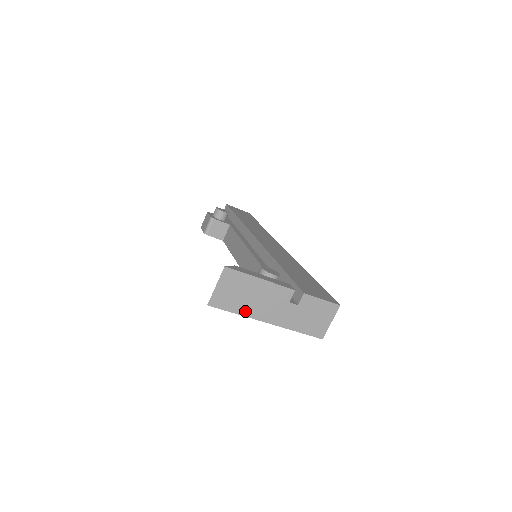
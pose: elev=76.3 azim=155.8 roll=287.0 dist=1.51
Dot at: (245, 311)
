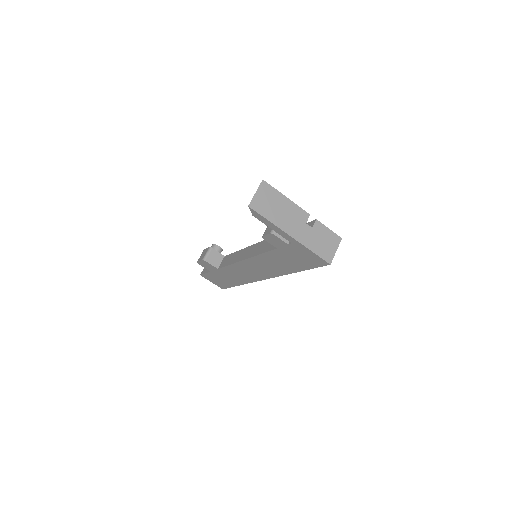
Dot at: (275, 220)
